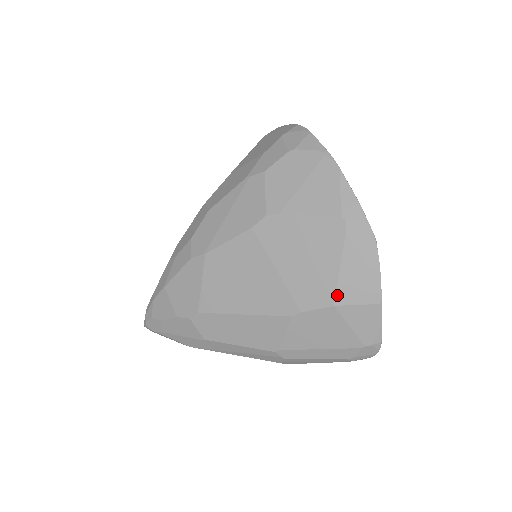
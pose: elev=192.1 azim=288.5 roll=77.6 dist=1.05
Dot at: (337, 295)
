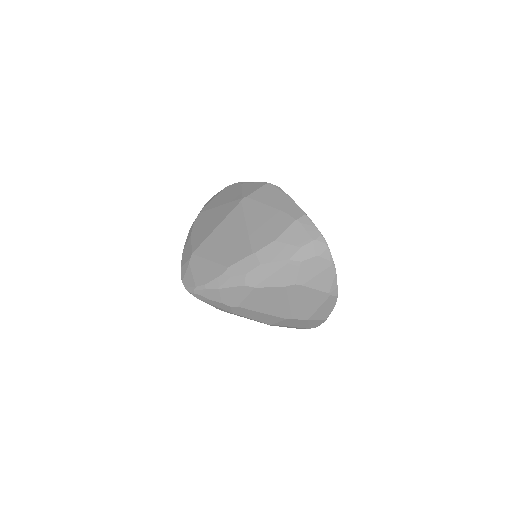
Dot at: (311, 317)
